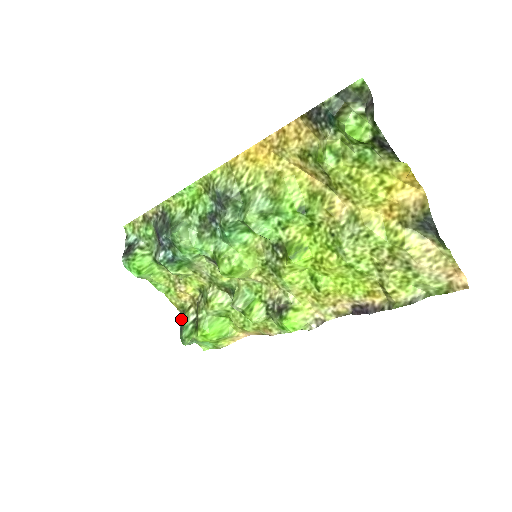
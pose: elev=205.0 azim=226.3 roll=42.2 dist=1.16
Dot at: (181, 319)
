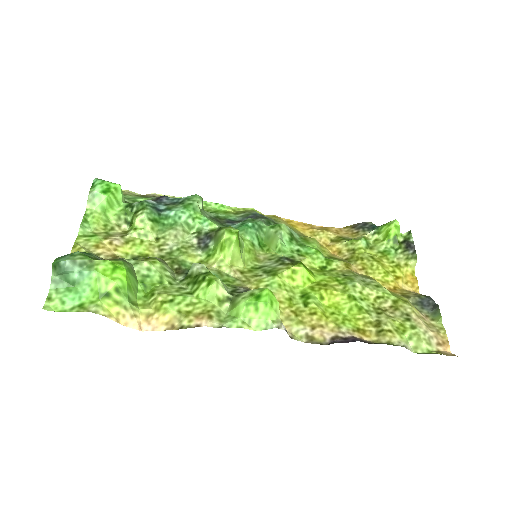
Dot at: occluded
